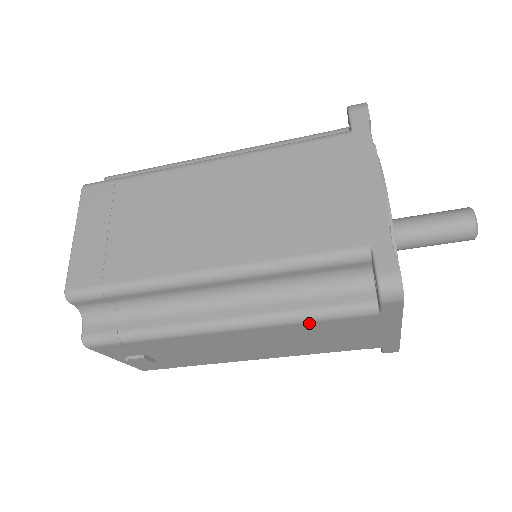
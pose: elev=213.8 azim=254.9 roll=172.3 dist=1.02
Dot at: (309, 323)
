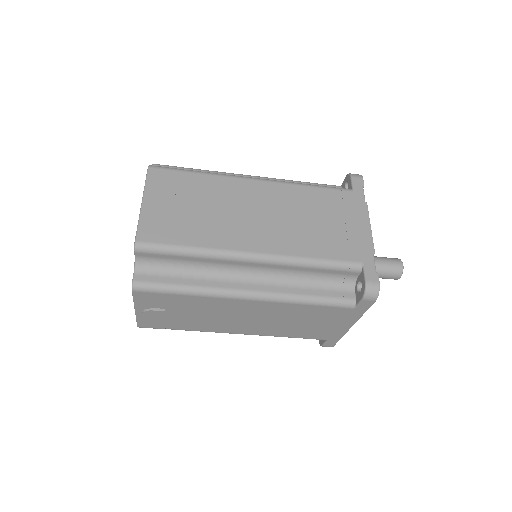
Dot at: (308, 306)
